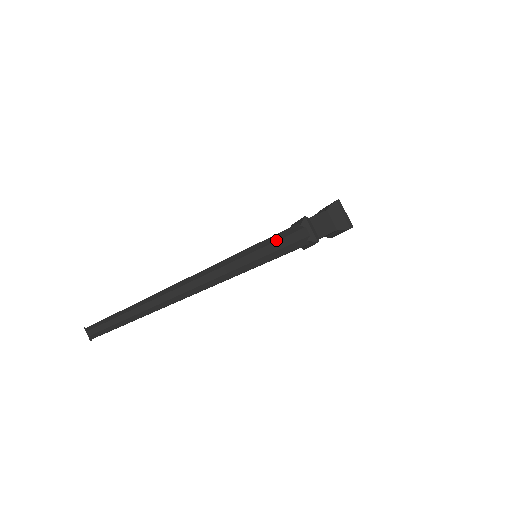
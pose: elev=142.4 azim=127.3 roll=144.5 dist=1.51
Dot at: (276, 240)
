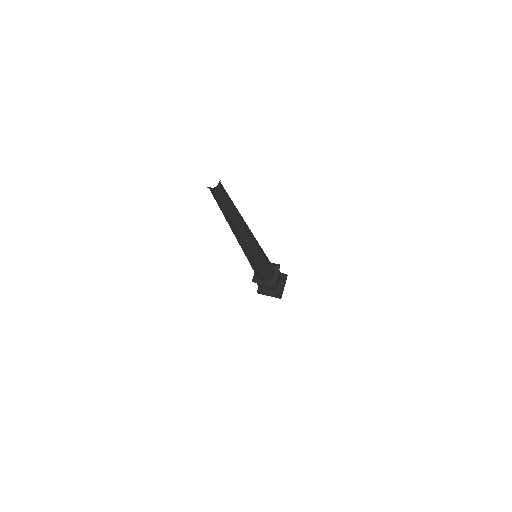
Dot at: occluded
